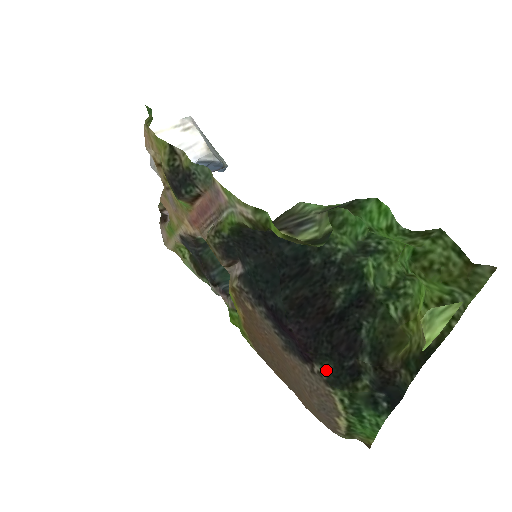
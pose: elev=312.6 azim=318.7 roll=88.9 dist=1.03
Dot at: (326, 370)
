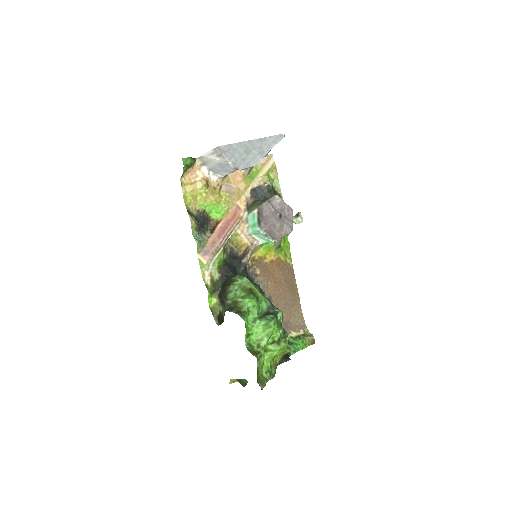
Dot at: occluded
